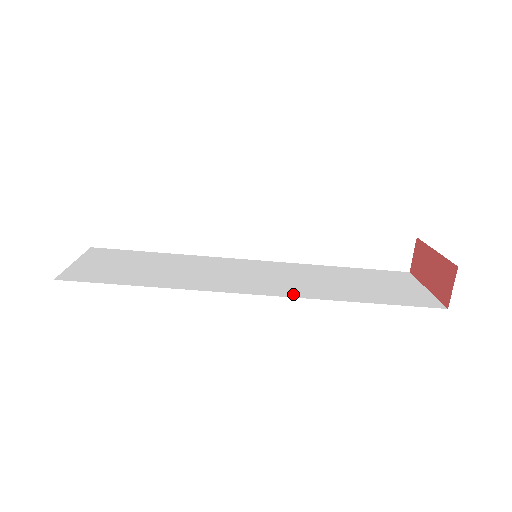
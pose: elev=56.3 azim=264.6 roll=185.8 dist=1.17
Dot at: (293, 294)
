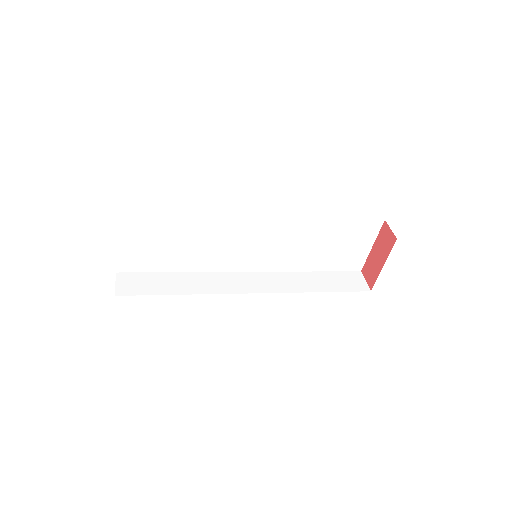
Dot at: (272, 268)
